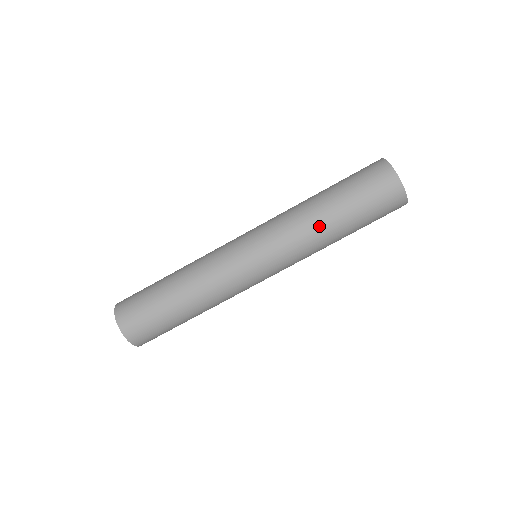
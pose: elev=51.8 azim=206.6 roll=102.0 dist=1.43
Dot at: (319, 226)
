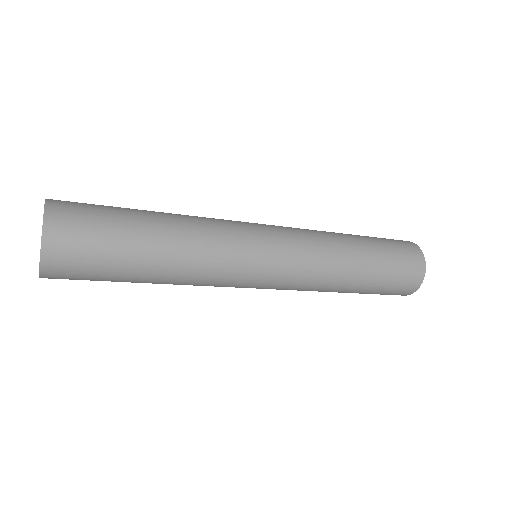
Dot at: (341, 282)
